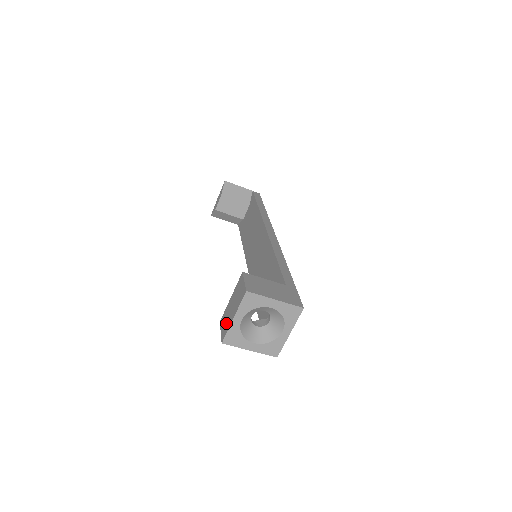
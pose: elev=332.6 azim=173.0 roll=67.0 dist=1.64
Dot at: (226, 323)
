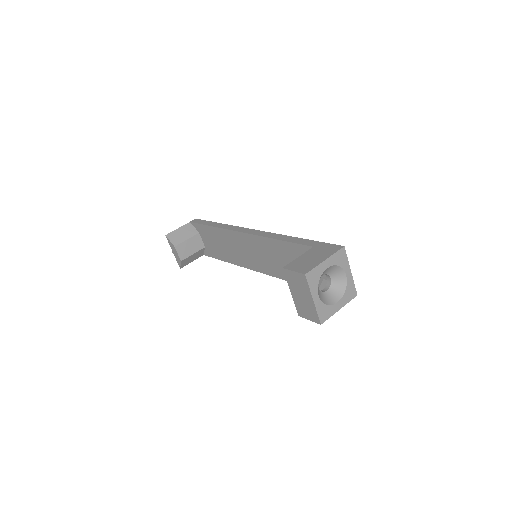
Dot at: (308, 310)
